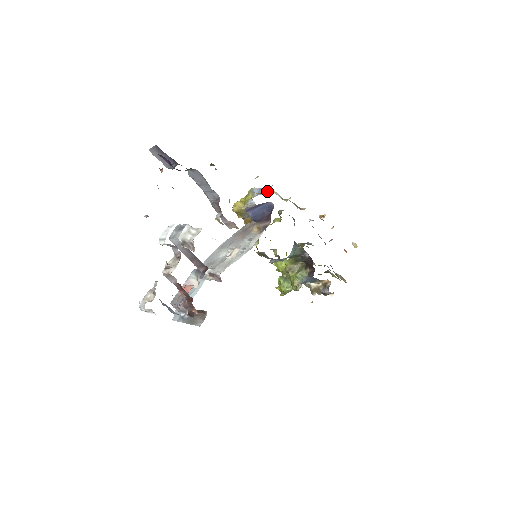
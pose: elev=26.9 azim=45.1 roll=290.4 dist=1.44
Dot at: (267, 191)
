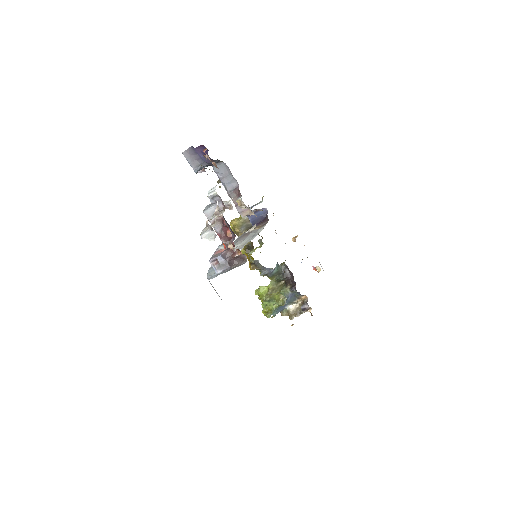
Dot at: (261, 202)
